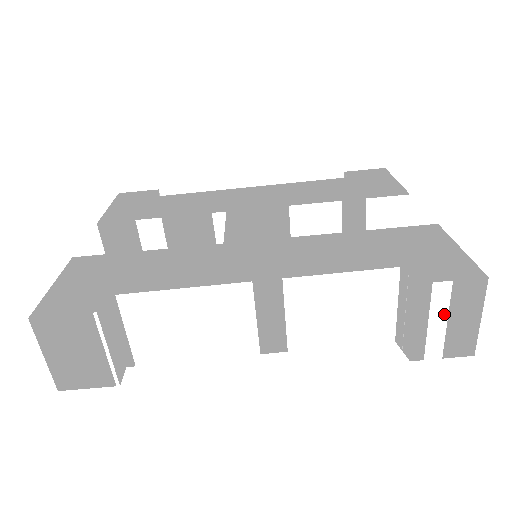
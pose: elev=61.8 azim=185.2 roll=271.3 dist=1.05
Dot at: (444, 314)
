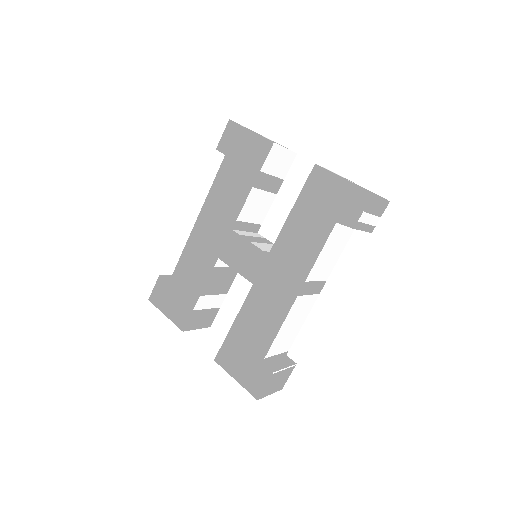
Dot at: (369, 216)
